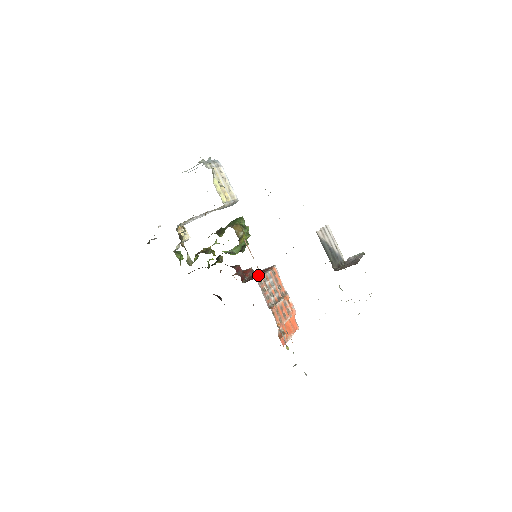
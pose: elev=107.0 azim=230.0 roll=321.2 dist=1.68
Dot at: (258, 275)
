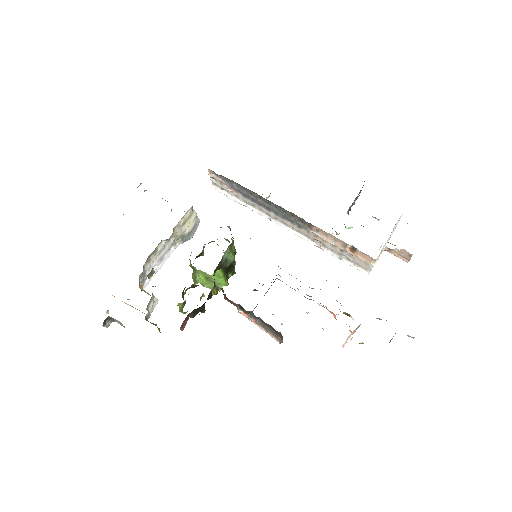
Dot at: occluded
